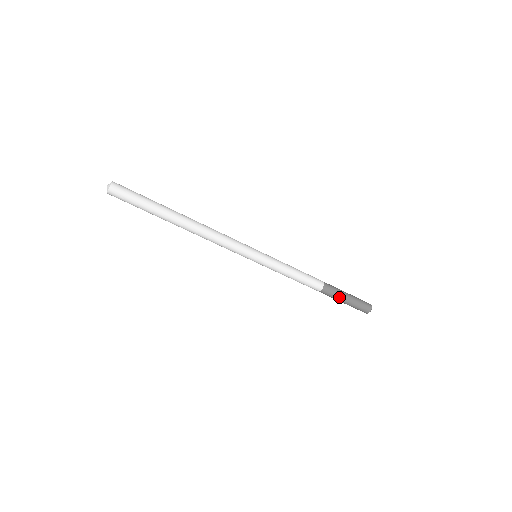
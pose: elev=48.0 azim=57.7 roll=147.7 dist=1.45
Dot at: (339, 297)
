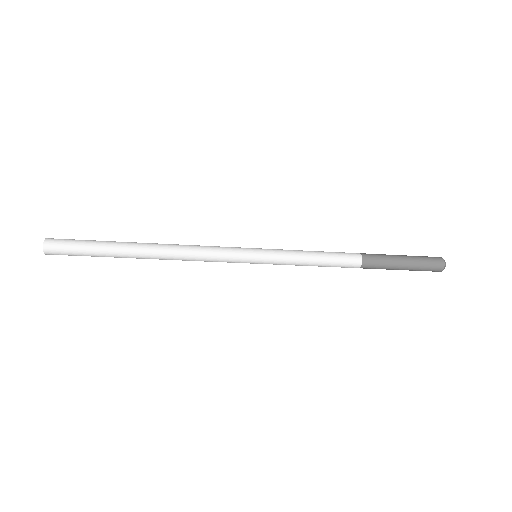
Dot at: (387, 269)
